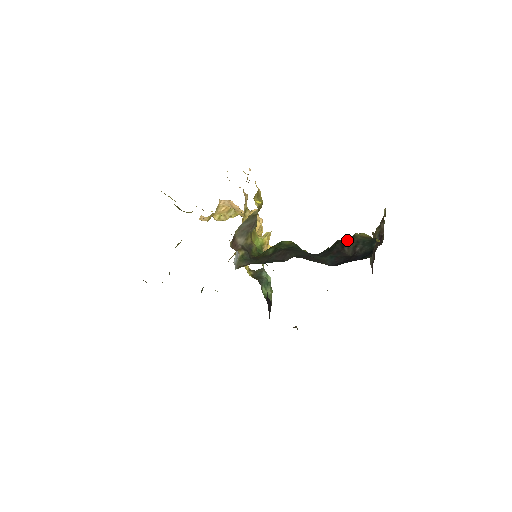
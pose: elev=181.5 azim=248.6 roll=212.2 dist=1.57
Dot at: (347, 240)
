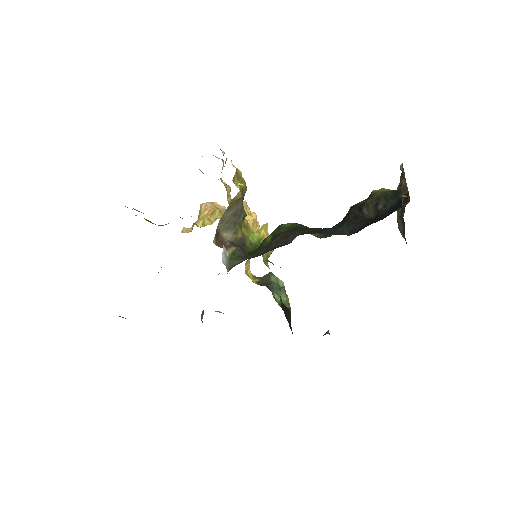
Dot at: (363, 201)
